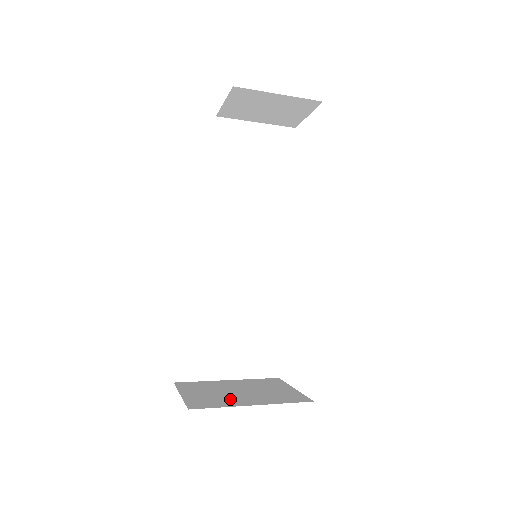
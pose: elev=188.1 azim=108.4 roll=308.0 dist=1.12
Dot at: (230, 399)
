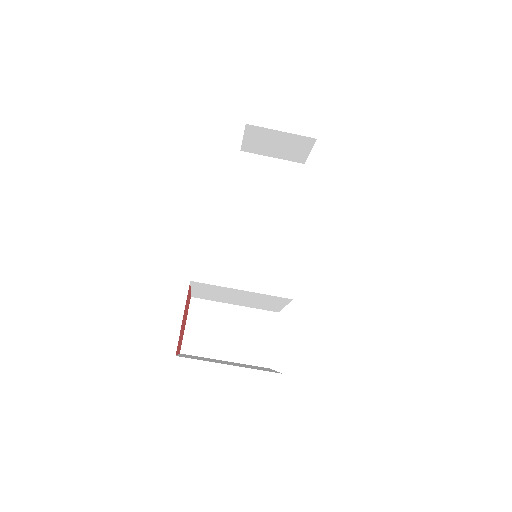
Dot at: (214, 361)
